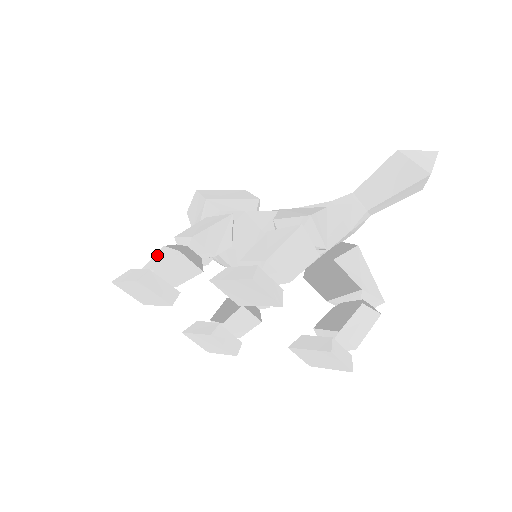
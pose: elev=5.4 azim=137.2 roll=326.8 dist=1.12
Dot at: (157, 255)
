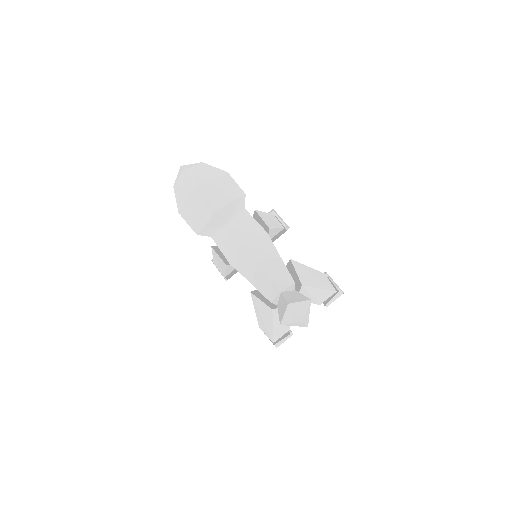
Dot at: occluded
